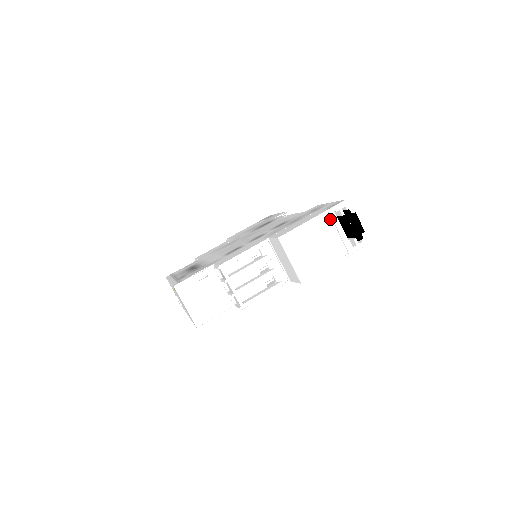
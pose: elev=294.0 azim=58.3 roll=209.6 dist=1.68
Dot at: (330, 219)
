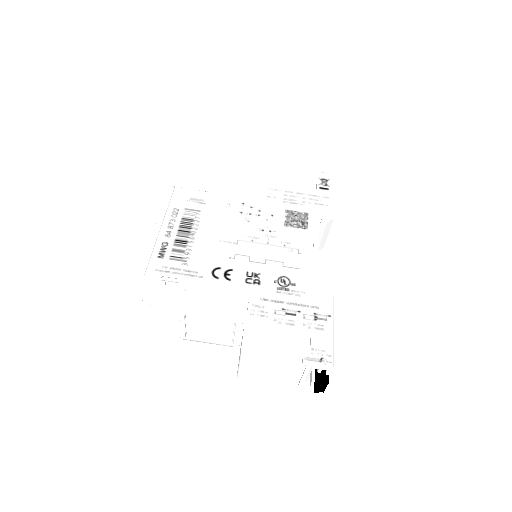
Dot at: (303, 368)
